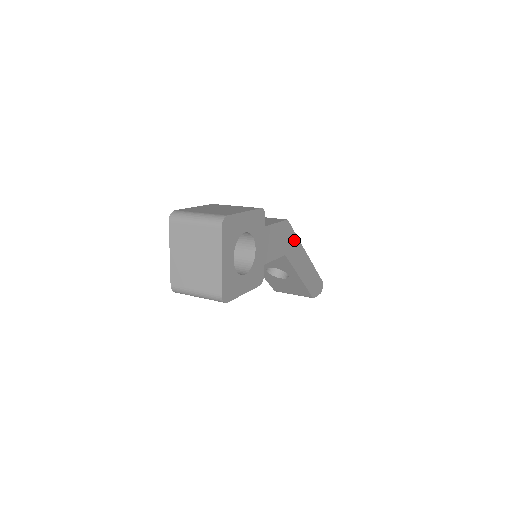
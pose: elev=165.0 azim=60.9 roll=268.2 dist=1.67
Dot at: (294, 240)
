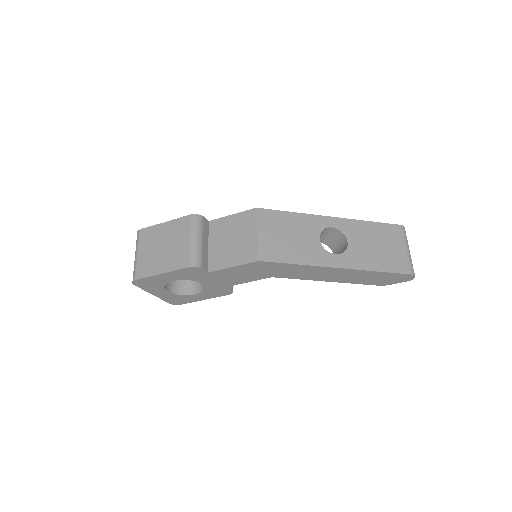
Dot at: (290, 267)
